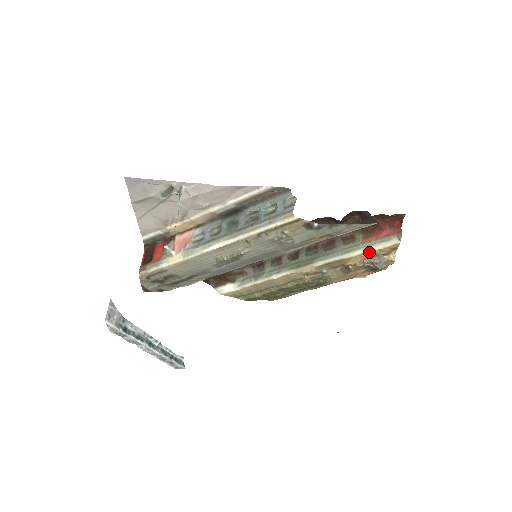
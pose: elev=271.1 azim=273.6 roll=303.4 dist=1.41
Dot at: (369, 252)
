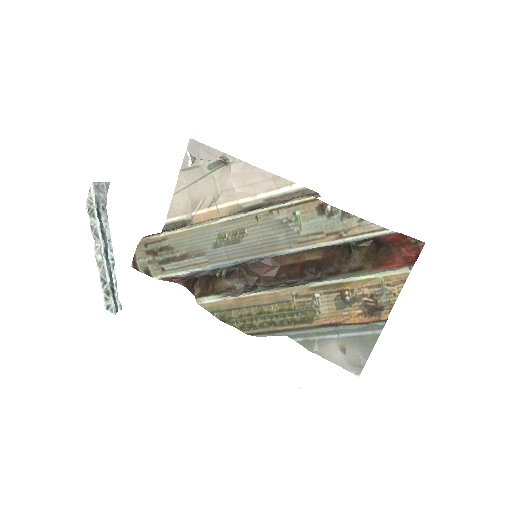
Dot at: (373, 278)
